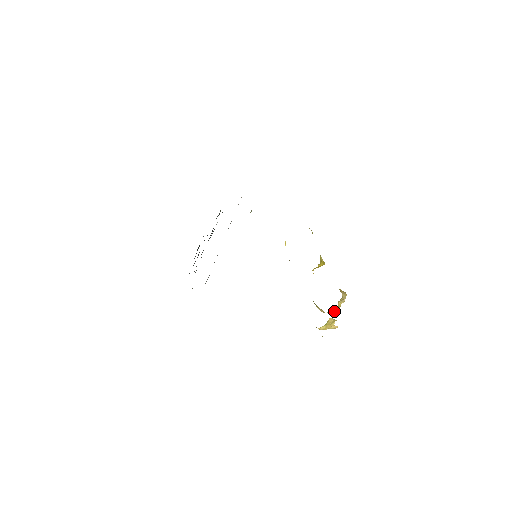
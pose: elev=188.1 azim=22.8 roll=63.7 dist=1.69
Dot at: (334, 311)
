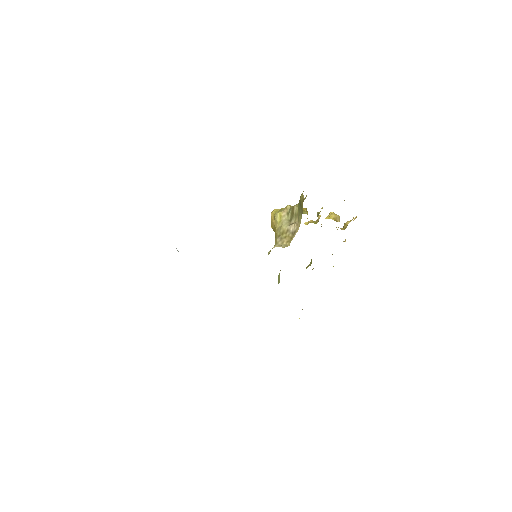
Dot at: occluded
